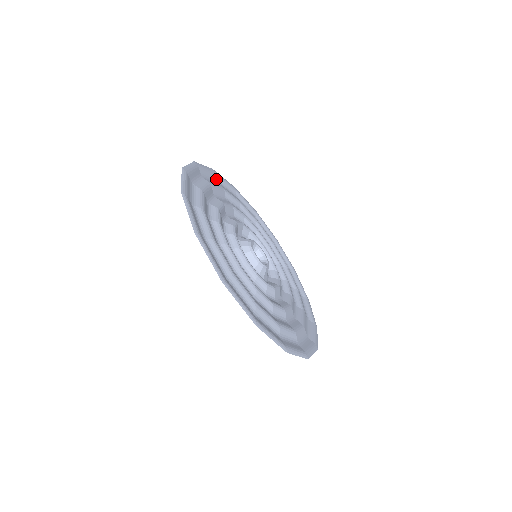
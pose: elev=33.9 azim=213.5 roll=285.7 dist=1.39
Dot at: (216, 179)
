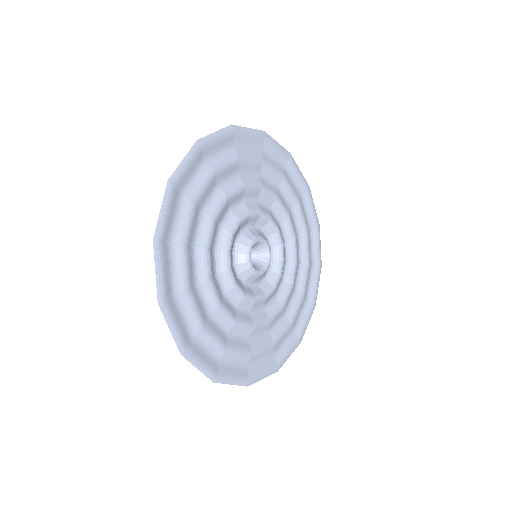
Dot at: (203, 157)
